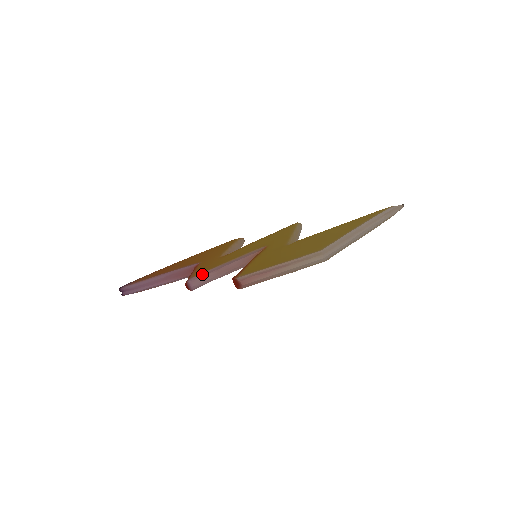
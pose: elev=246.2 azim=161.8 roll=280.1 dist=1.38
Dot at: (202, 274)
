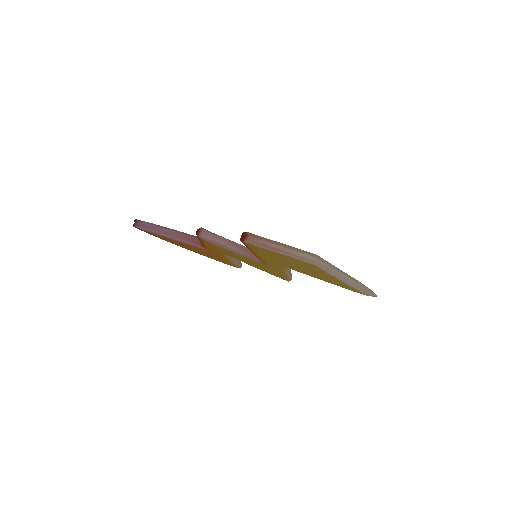
Dot at: (214, 233)
